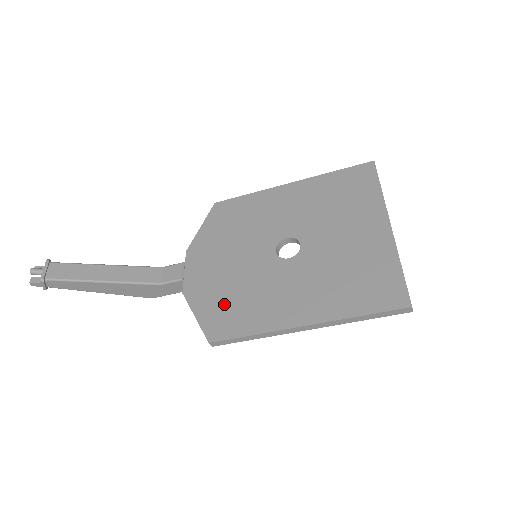
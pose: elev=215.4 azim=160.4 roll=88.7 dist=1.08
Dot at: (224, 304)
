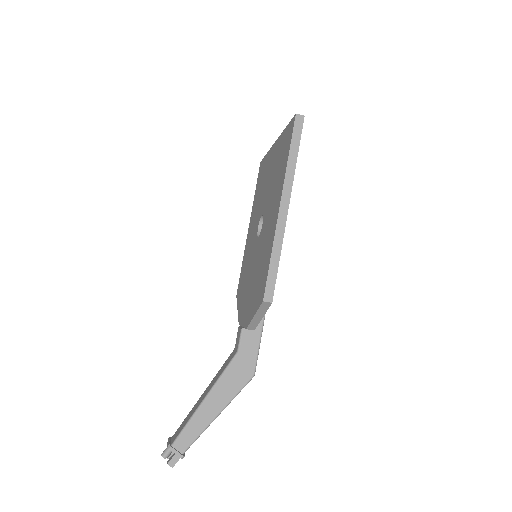
Dot at: (258, 285)
